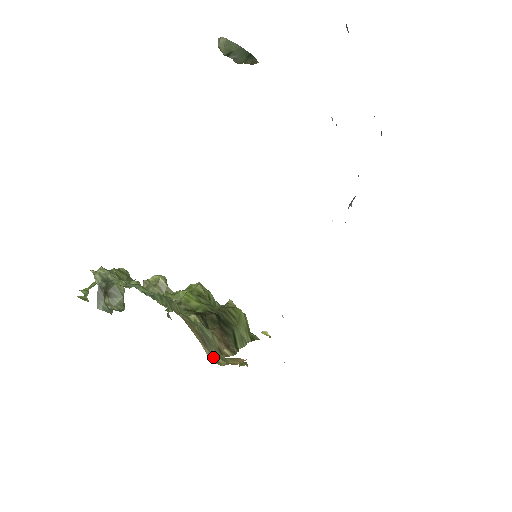
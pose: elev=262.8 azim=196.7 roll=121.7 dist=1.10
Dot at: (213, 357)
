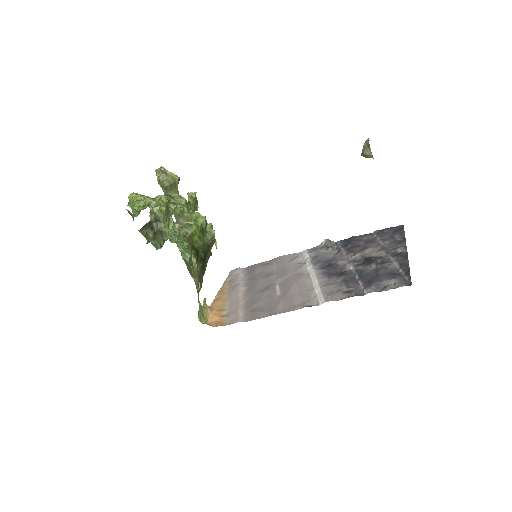
Dot at: (199, 315)
